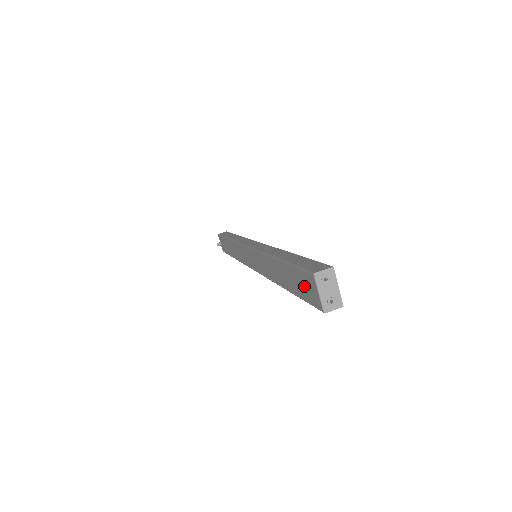
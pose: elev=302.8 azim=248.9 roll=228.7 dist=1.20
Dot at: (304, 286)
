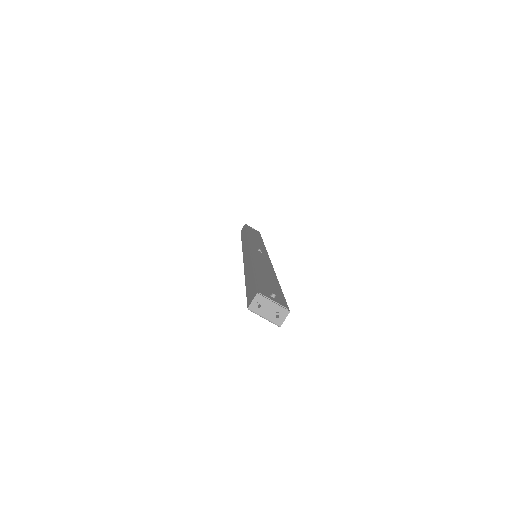
Dot at: occluded
